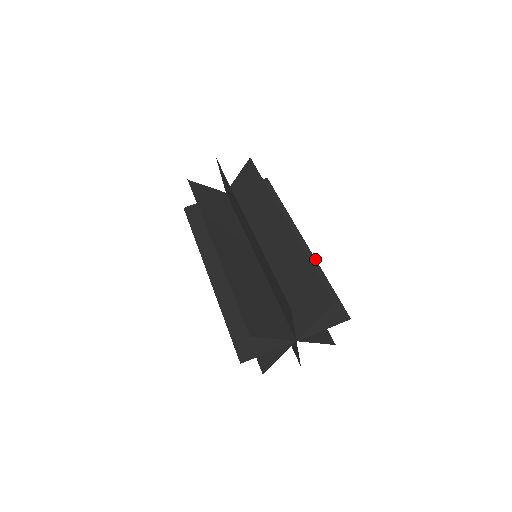
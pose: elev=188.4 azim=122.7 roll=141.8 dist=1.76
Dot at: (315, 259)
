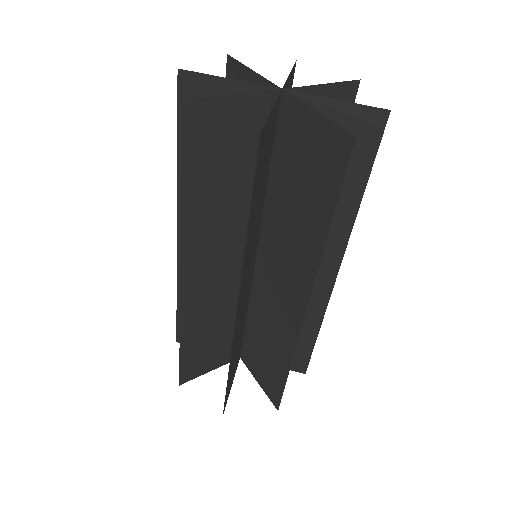
Dot at: (326, 308)
